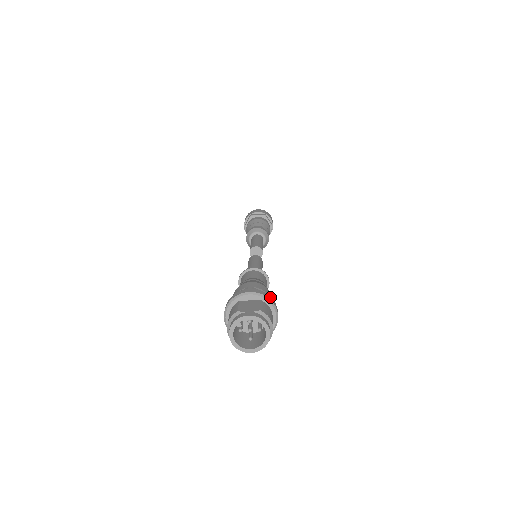
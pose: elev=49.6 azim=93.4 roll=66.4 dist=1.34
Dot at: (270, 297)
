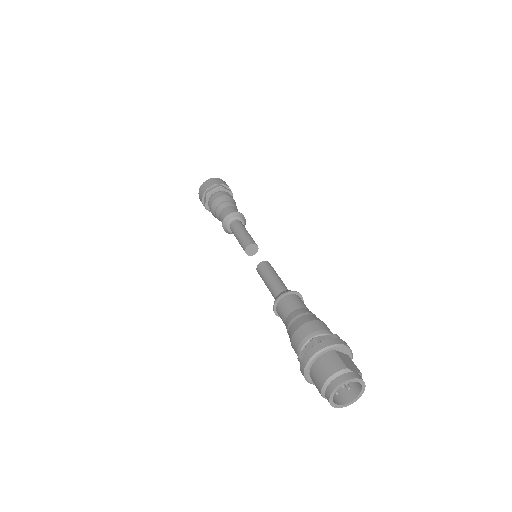
Dot at: occluded
